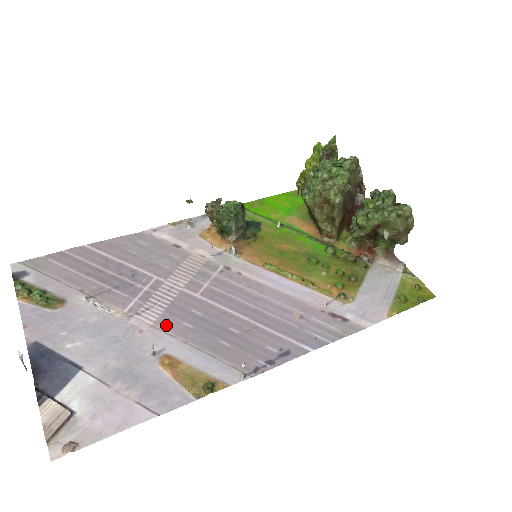
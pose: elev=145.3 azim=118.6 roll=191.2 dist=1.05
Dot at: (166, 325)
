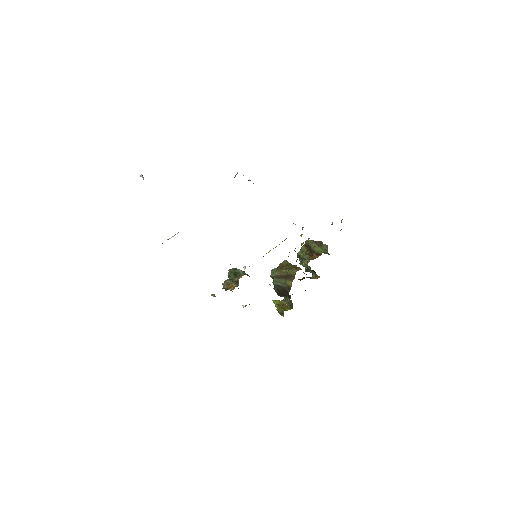
Dot at: occluded
